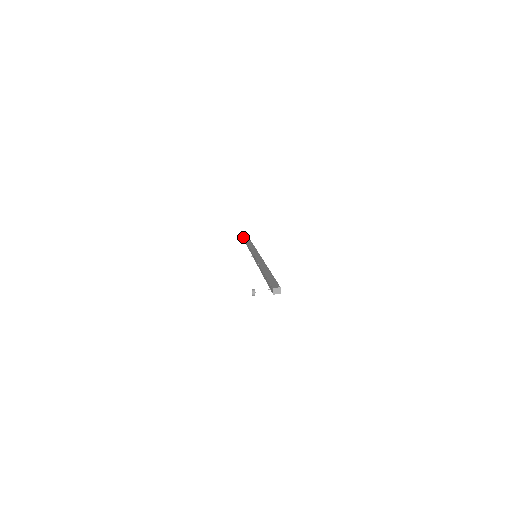
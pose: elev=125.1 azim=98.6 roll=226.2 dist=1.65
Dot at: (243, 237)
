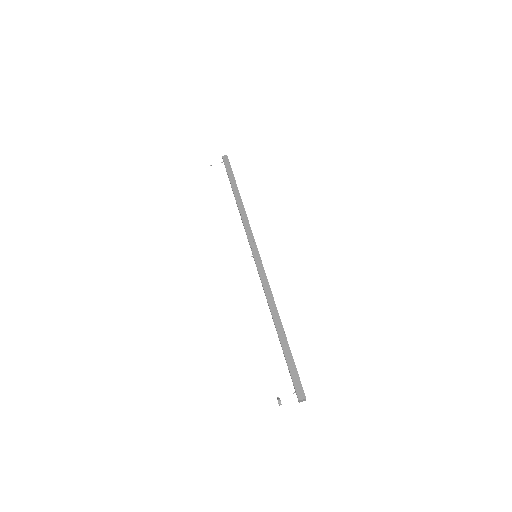
Dot at: (224, 163)
